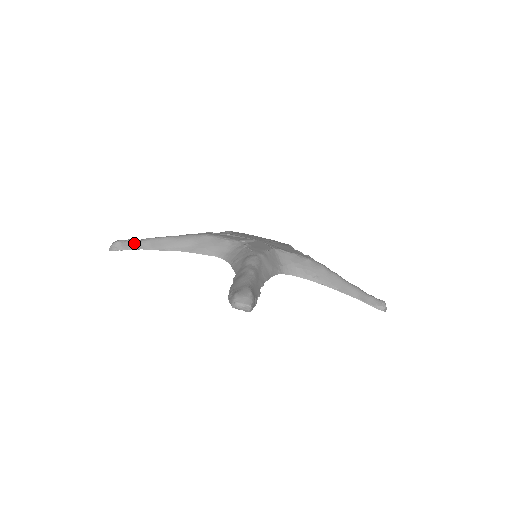
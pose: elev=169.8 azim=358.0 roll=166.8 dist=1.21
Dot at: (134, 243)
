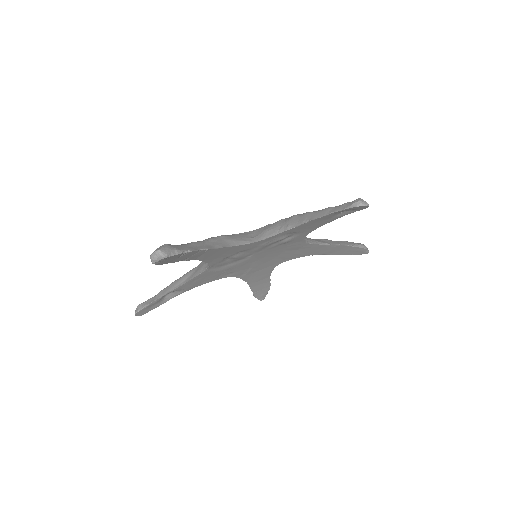
Dot at: (150, 300)
